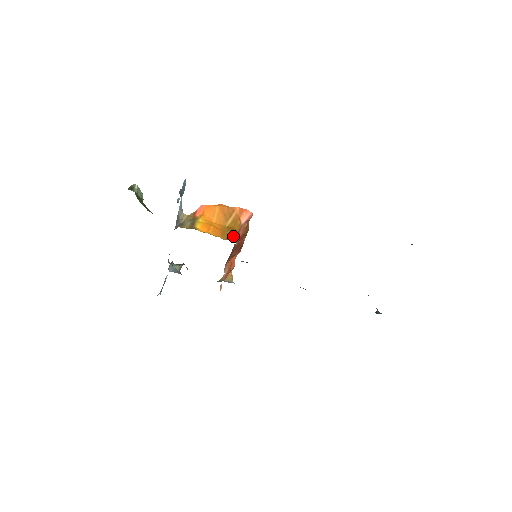
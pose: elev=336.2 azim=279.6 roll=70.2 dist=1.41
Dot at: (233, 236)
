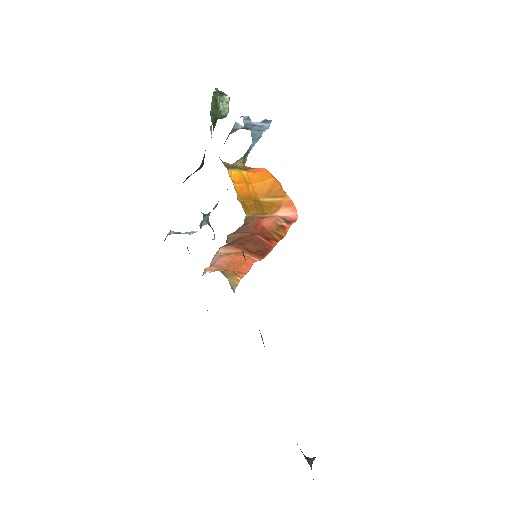
Dot at: (251, 208)
